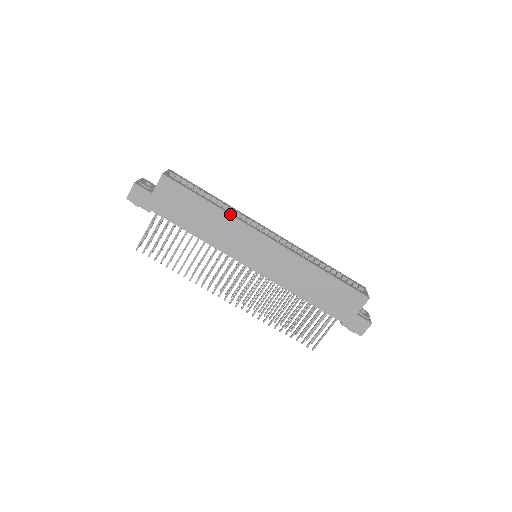
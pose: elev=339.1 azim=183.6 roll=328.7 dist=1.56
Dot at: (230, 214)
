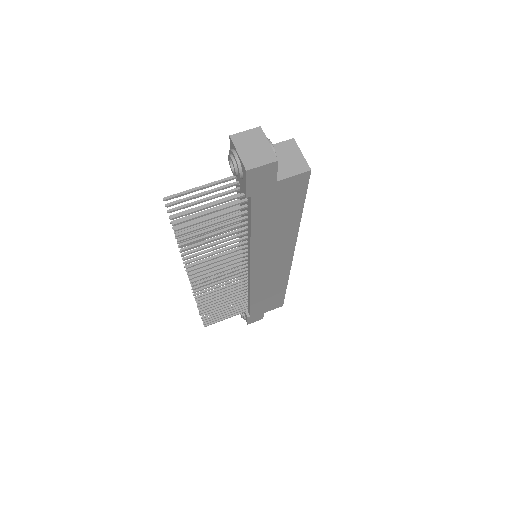
Dot at: occluded
